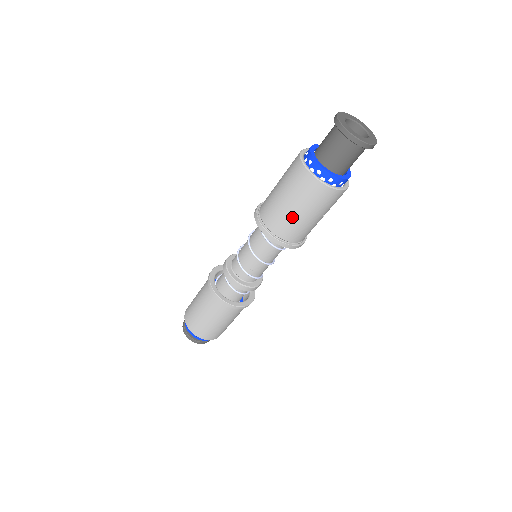
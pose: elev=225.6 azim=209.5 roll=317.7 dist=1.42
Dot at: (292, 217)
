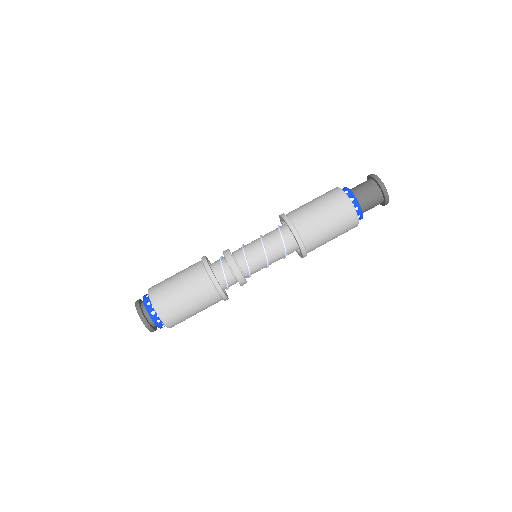
Dot at: (312, 212)
